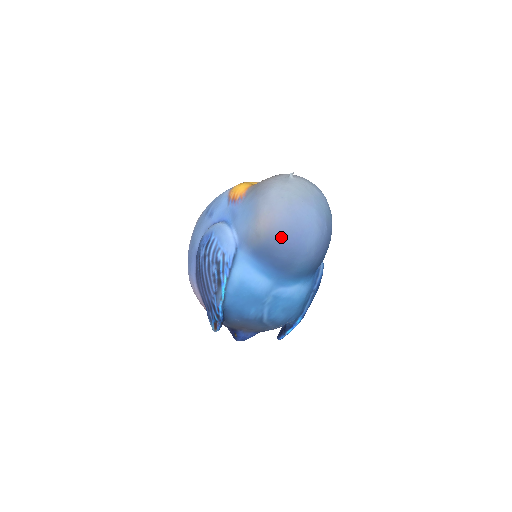
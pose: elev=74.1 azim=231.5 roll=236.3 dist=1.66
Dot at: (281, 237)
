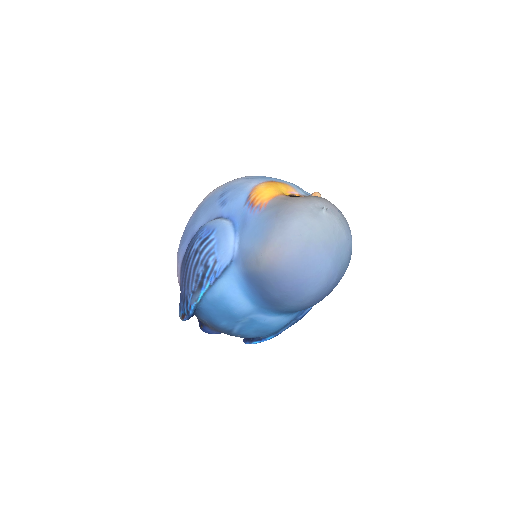
Dot at: (281, 277)
